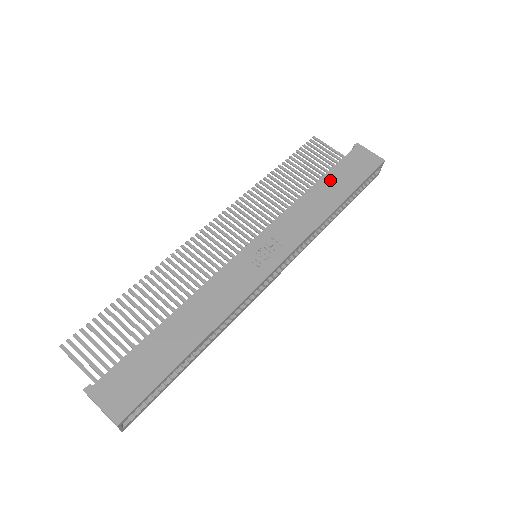
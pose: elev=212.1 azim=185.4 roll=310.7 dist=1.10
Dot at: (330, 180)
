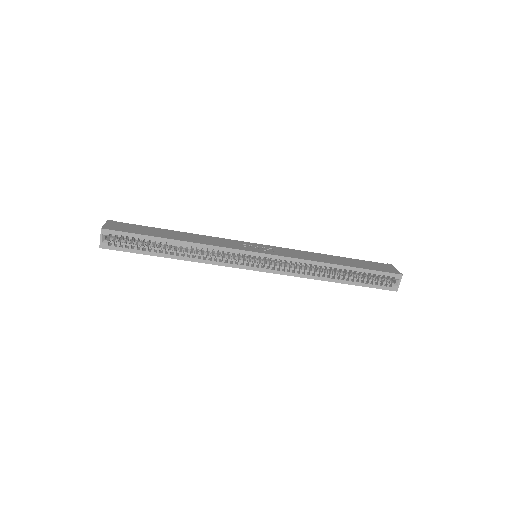
Dot at: (346, 259)
